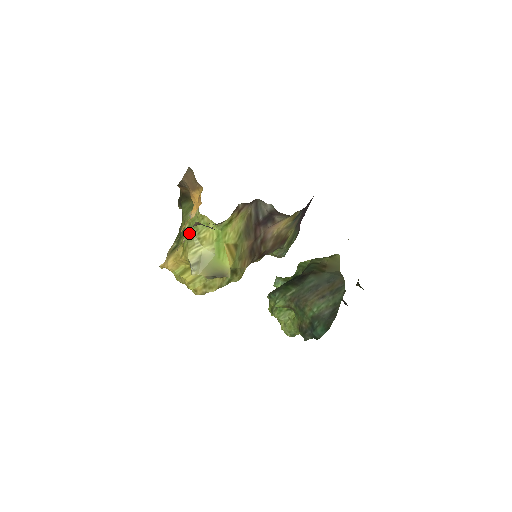
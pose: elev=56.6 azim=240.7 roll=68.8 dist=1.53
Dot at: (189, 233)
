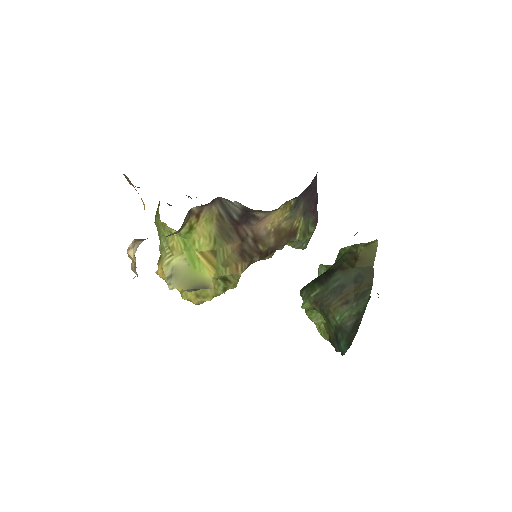
Dot at: (160, 241)
